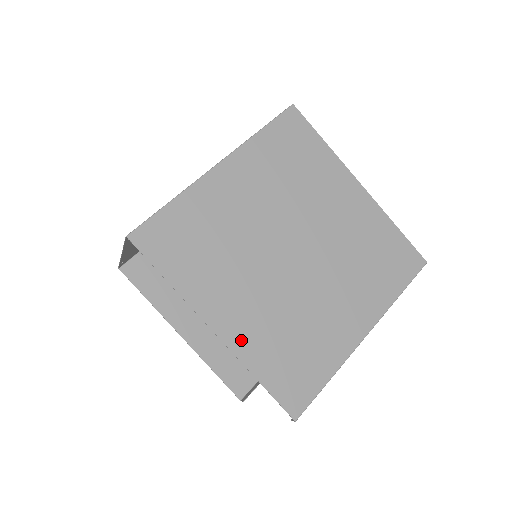
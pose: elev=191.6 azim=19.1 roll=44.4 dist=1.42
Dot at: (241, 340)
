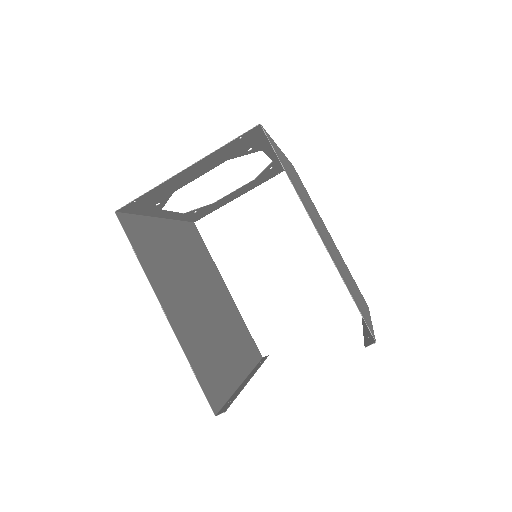
Dot at: (330, 253)
